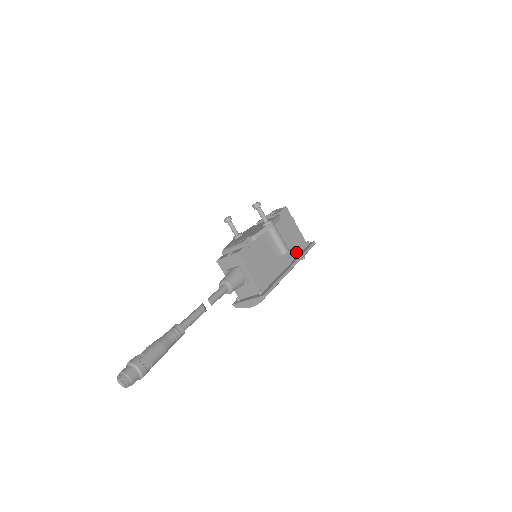
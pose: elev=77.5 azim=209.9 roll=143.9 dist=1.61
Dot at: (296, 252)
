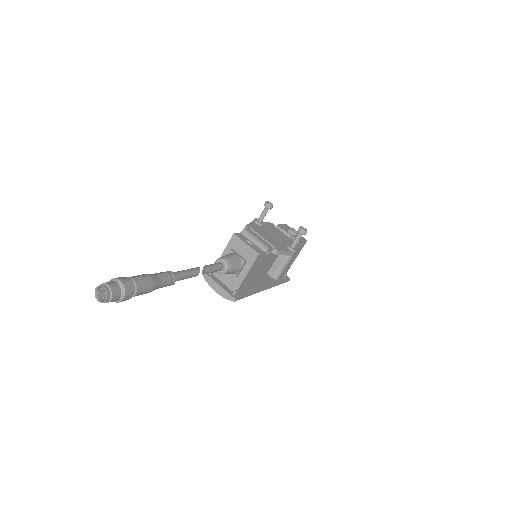
Dot at: occluded
